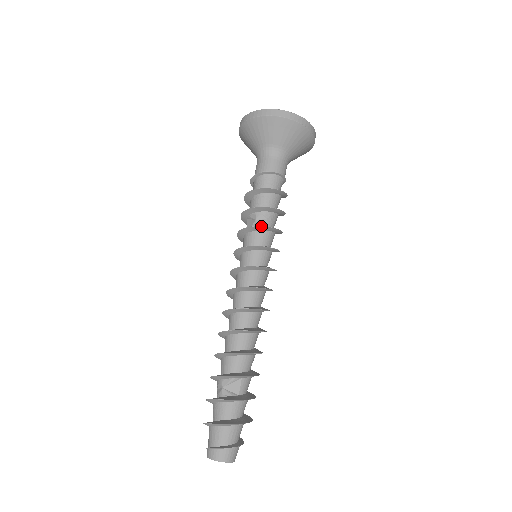
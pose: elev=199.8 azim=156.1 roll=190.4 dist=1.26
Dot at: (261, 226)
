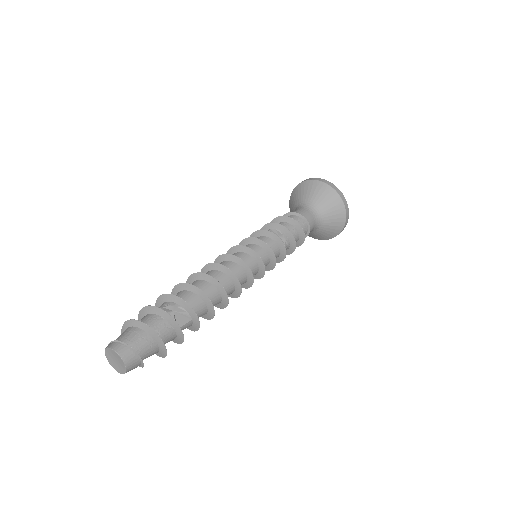
Dot at: (284, 245)
